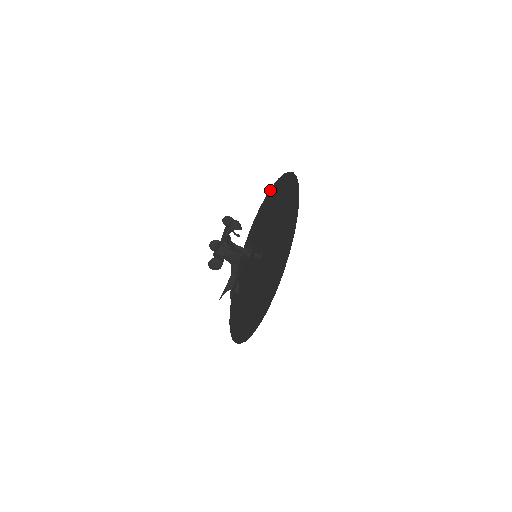
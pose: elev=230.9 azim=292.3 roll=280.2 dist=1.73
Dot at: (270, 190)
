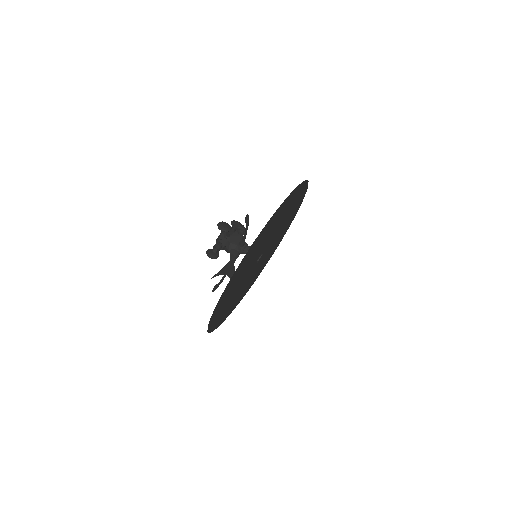
Dot at: (253, 283)
